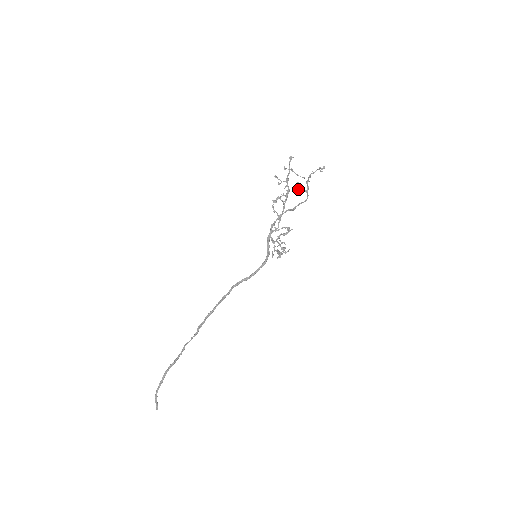
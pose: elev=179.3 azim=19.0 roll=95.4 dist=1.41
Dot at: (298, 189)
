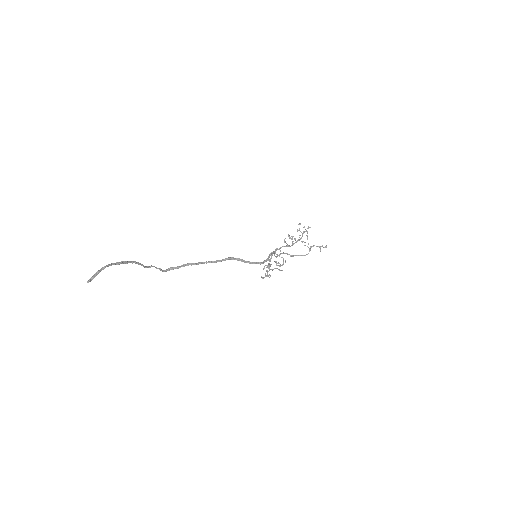
Dot at: occluded
